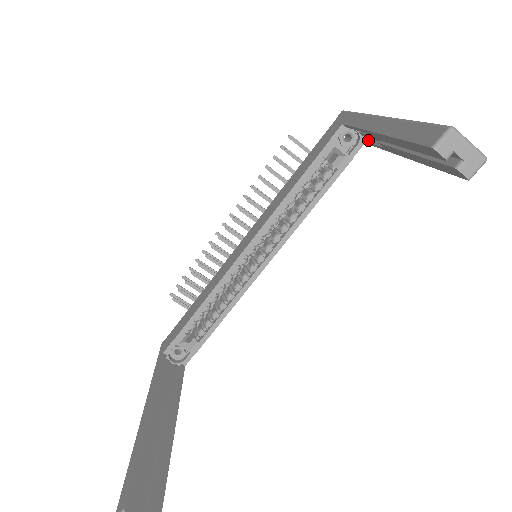
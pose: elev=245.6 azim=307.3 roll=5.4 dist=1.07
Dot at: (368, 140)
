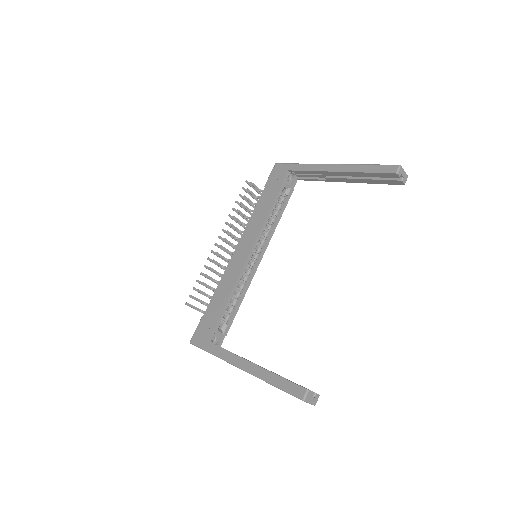
Dot at: (305, 178)
